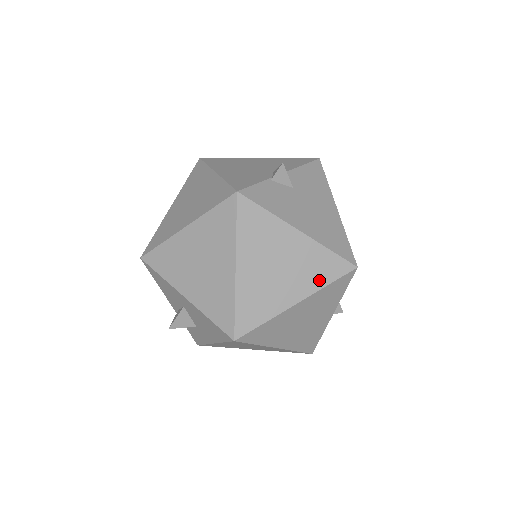
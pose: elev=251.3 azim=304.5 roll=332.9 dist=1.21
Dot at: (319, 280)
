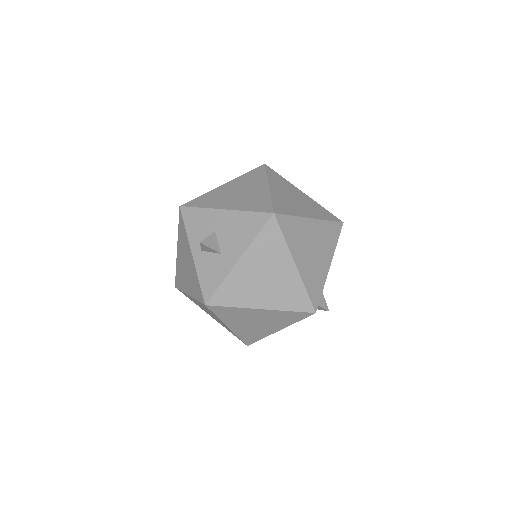
Dot at: (322, 216)
